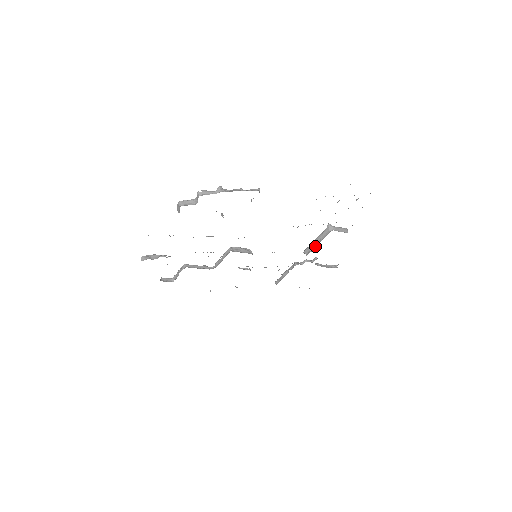
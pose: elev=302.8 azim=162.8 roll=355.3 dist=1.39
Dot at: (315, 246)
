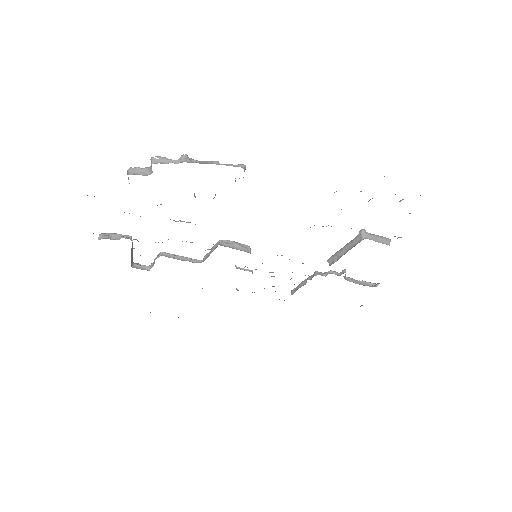
Dot at: (341, 255)
